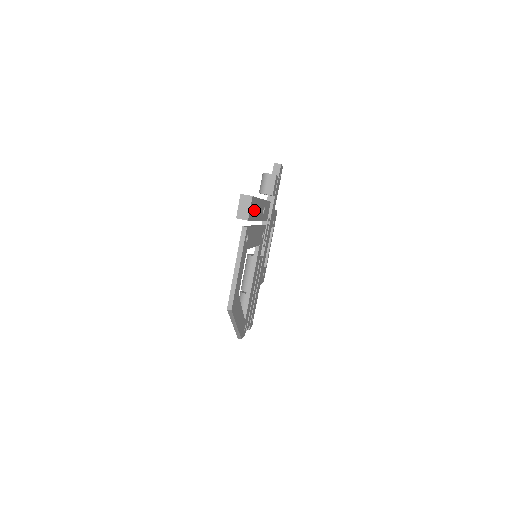
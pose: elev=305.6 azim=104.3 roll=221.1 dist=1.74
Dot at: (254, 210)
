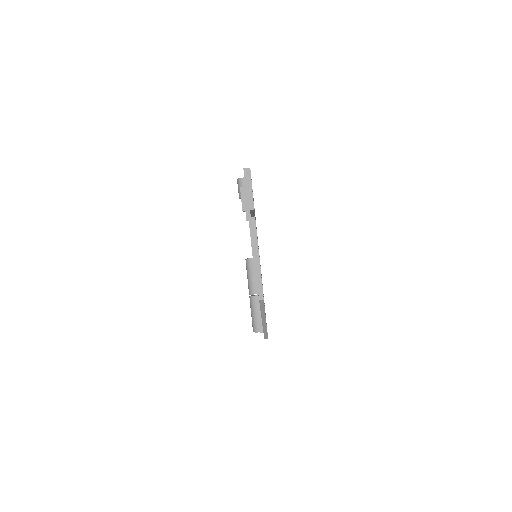
Dot at: occluded
